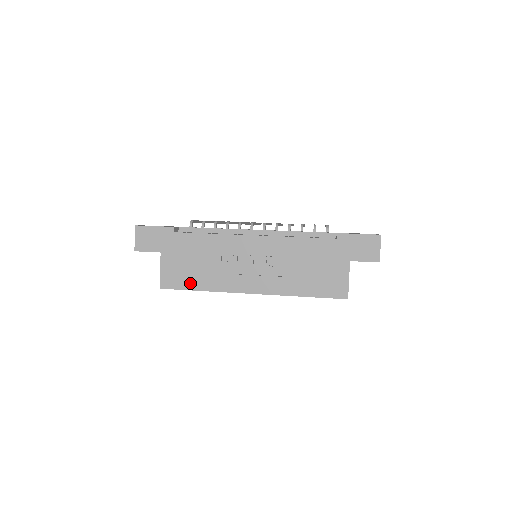
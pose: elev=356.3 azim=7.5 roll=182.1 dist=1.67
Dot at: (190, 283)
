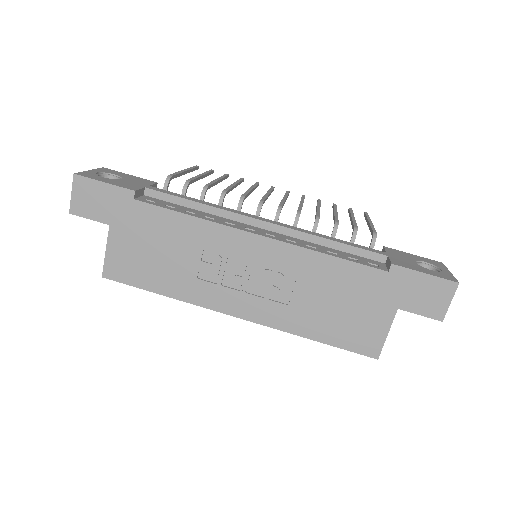
Dot at: (148, 280)
